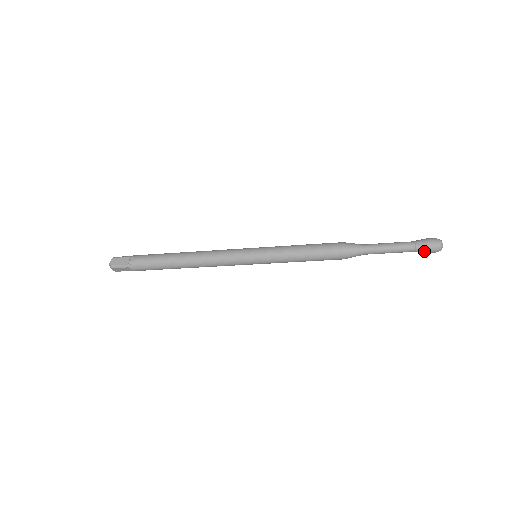
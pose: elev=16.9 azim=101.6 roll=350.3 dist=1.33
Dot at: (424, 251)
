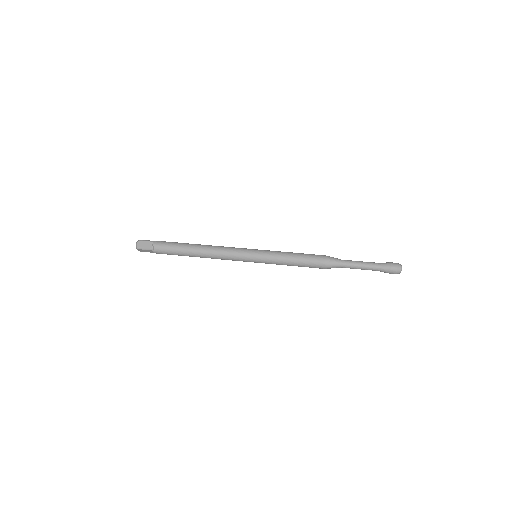
Dot at: occluded
